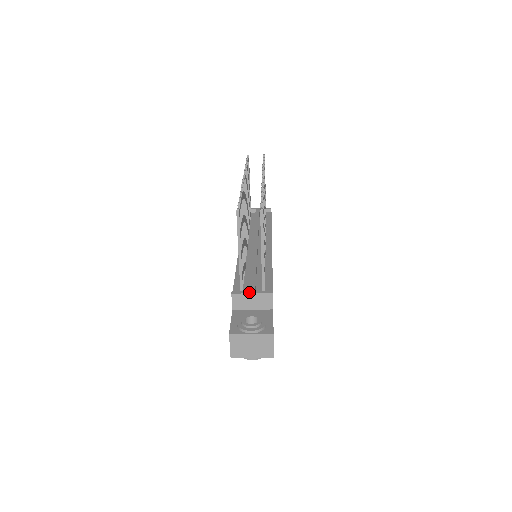
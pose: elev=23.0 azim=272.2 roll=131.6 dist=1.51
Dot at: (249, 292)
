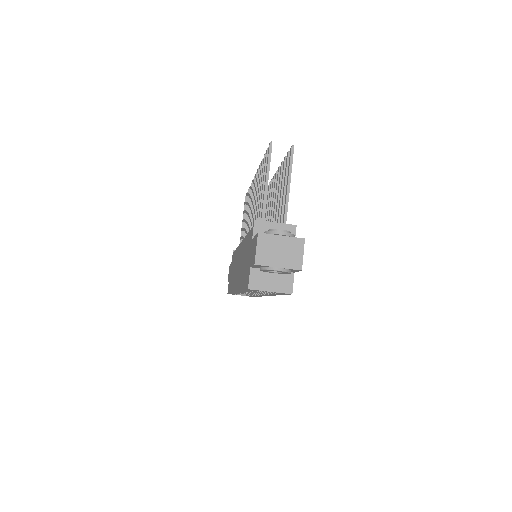
Dot at: (272, 222)
